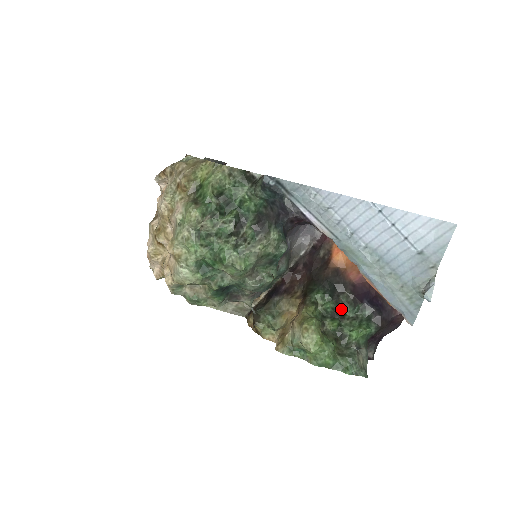
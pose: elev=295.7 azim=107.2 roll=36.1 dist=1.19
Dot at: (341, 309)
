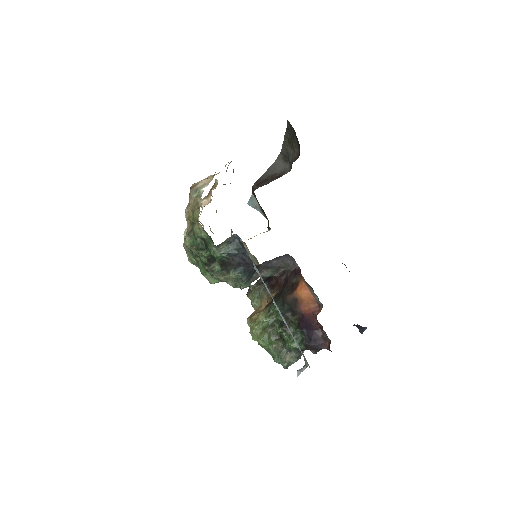
Dot at: (288, 324)
